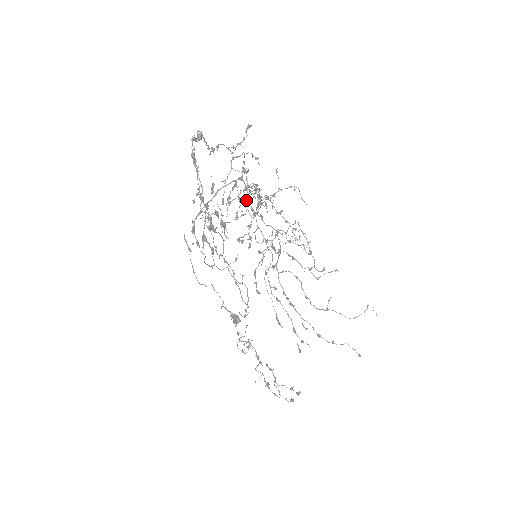
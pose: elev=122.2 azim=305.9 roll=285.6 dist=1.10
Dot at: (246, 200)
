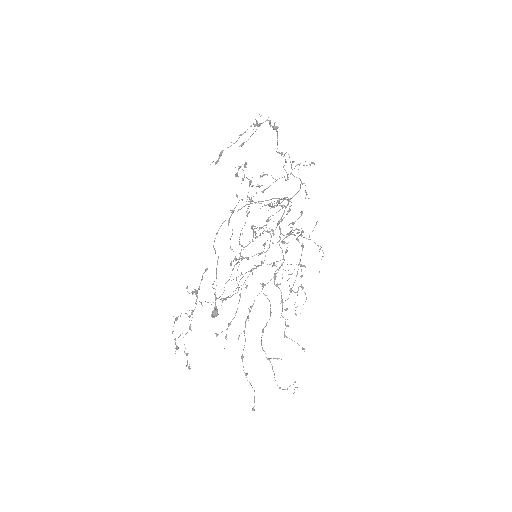
Dot at: occluded
